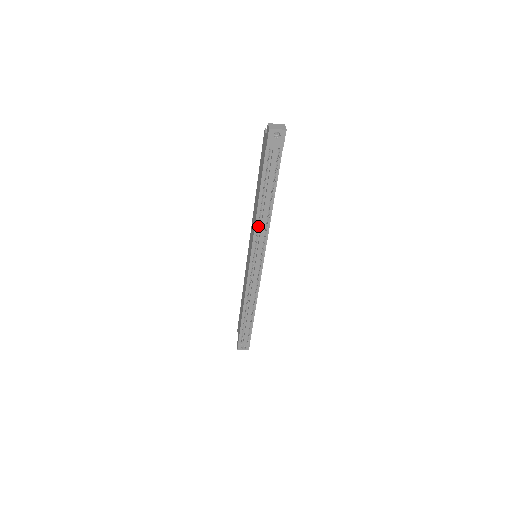
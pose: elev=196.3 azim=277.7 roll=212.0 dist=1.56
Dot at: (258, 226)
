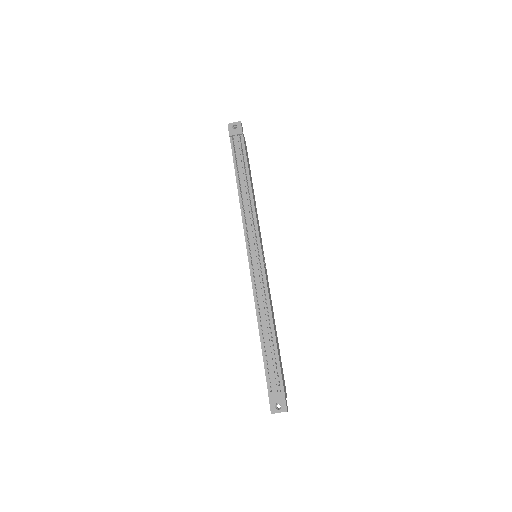
Dot at: (243, 209)
